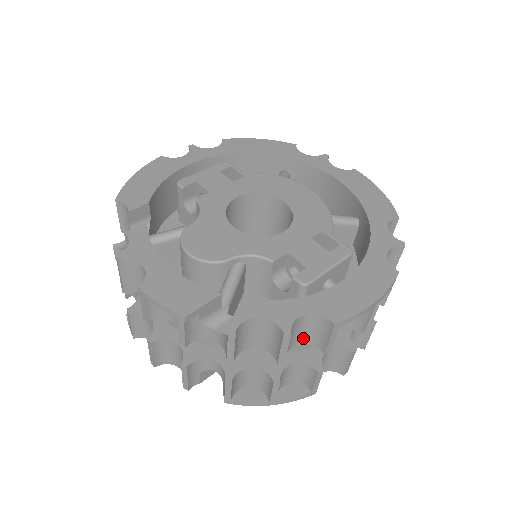
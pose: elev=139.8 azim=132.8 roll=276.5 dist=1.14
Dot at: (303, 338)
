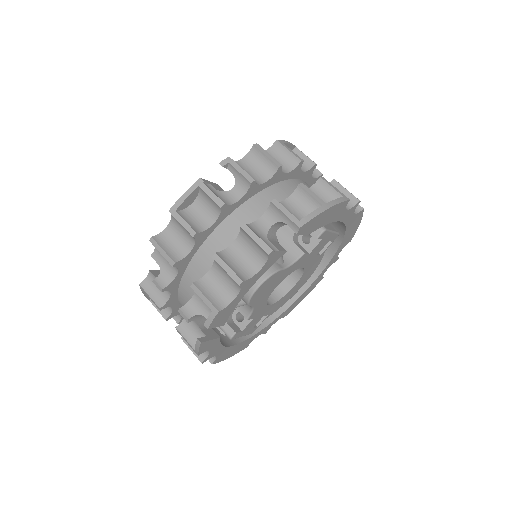
Dot at: (283, 168)
